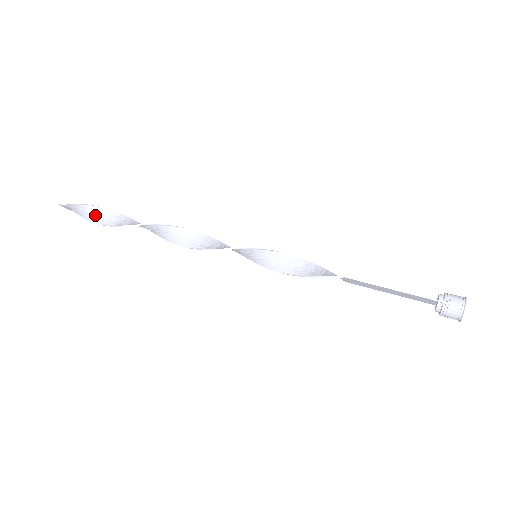
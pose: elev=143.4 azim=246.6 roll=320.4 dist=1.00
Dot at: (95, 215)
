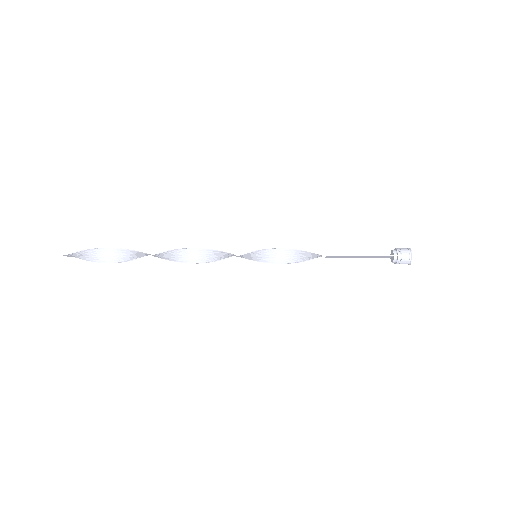
Dot at: (101, 256)
